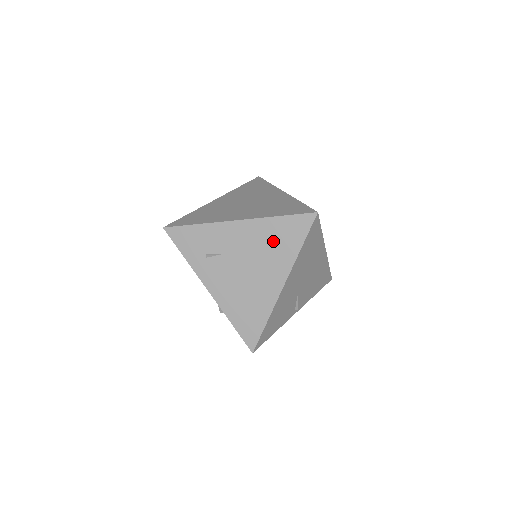
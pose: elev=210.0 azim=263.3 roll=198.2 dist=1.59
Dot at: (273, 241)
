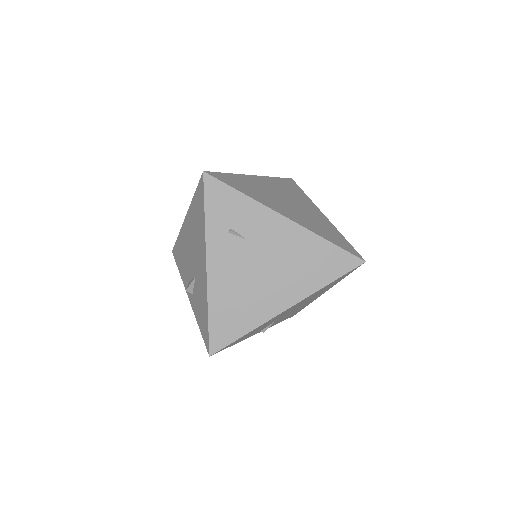
Dot at: (307, 260)
